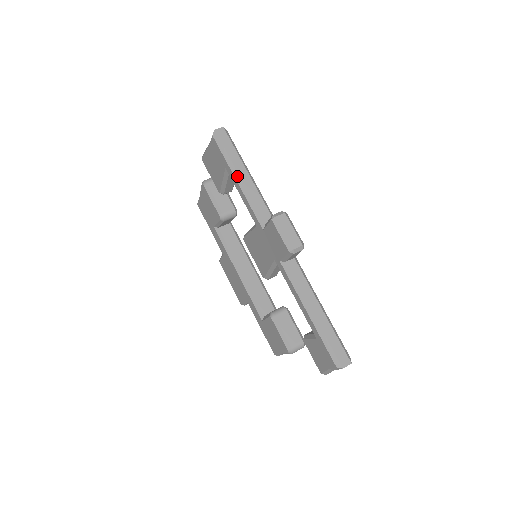
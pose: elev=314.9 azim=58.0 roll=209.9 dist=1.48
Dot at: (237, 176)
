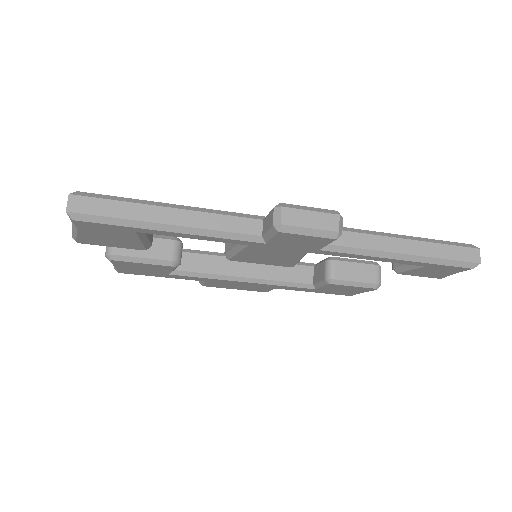
Dot at: (166, 227)
